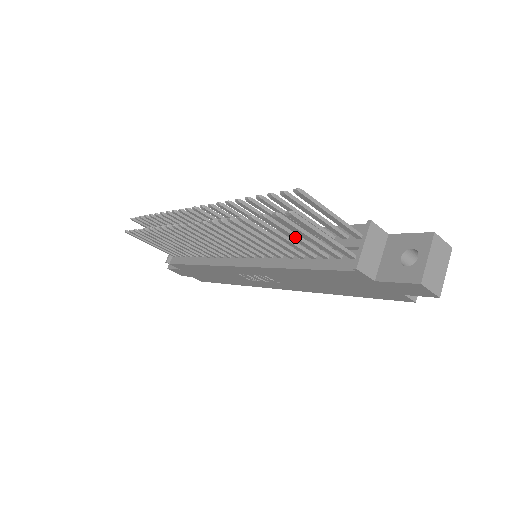
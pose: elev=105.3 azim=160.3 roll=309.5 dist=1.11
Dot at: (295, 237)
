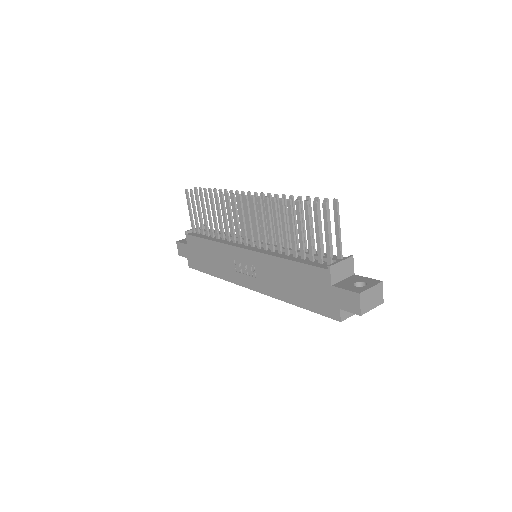
Dot at: (310, 230)
